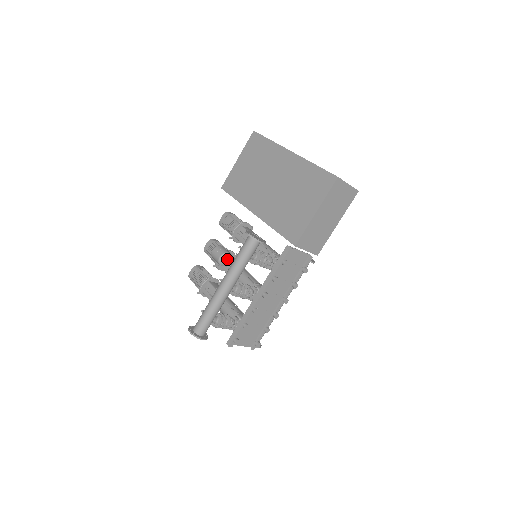
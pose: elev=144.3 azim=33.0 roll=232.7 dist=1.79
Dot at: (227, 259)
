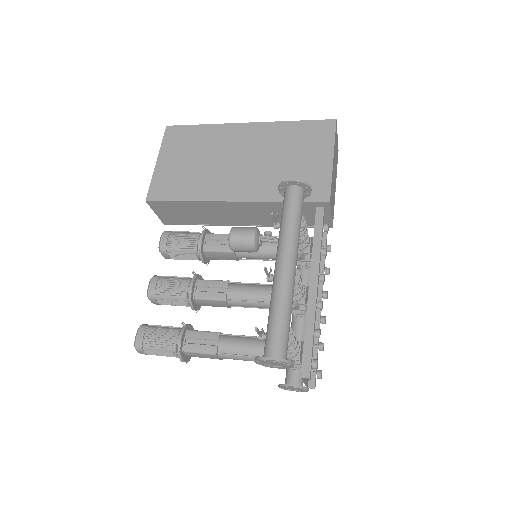
Dot at: (260, 237)
